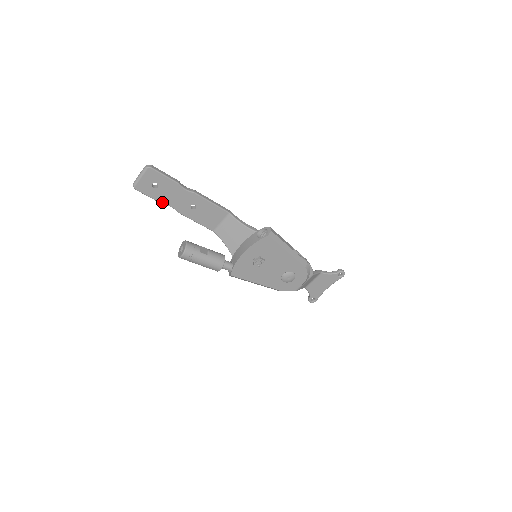
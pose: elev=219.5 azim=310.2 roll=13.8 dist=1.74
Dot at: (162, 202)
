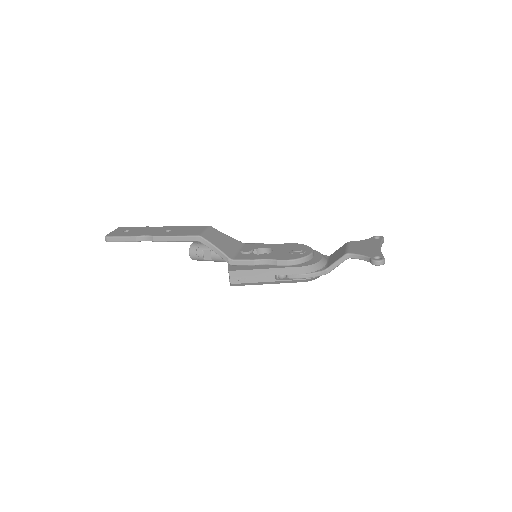
Dot at: occluded
